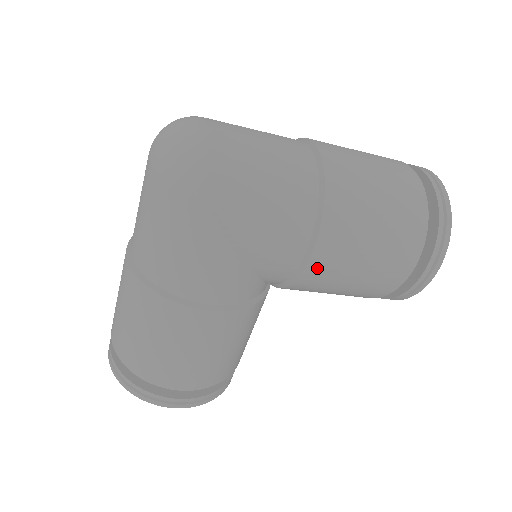
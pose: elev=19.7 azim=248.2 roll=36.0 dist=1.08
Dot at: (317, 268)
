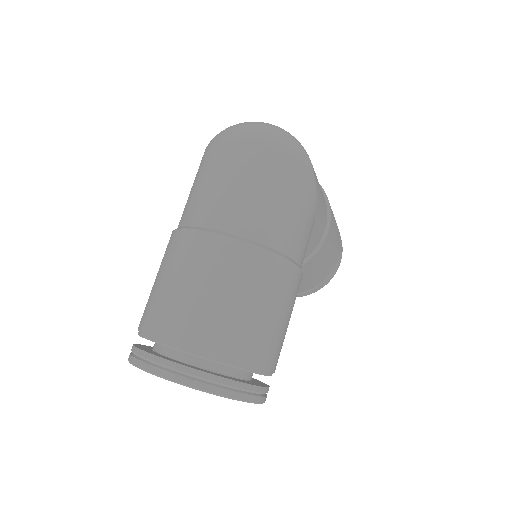
Dot at: (327, 242)
